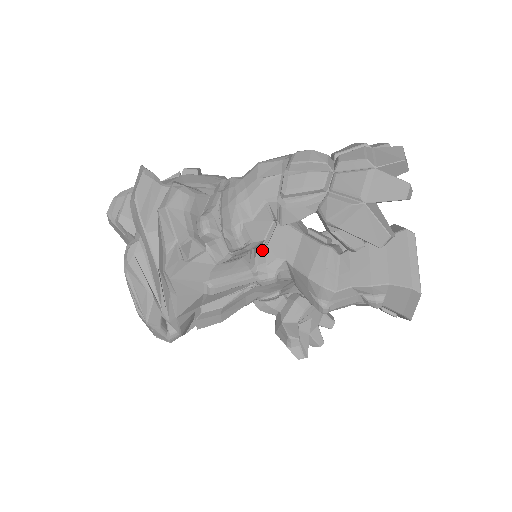
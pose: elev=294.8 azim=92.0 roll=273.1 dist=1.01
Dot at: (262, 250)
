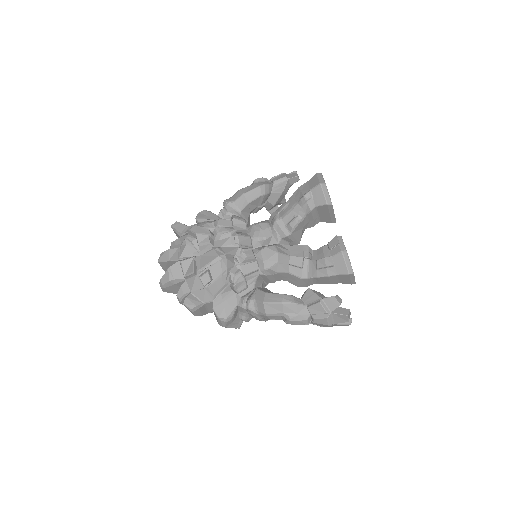
Dot at: (267, 281)
